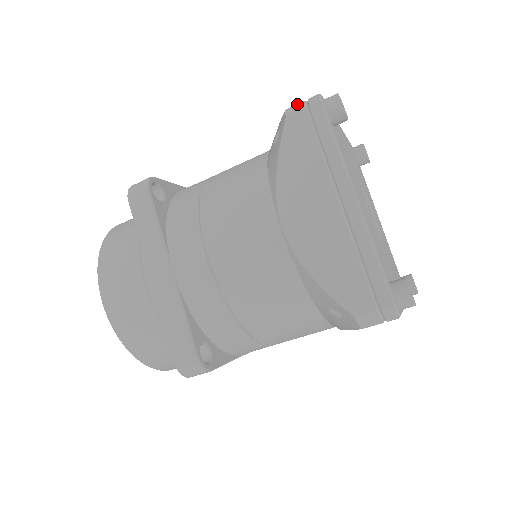
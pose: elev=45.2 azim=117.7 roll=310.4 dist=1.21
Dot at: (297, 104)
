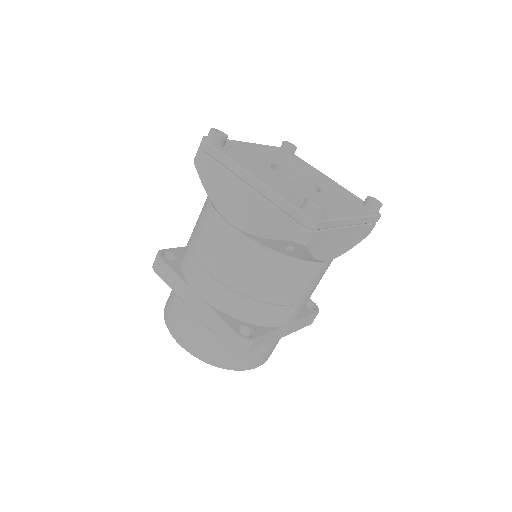
Dot at: occluded
